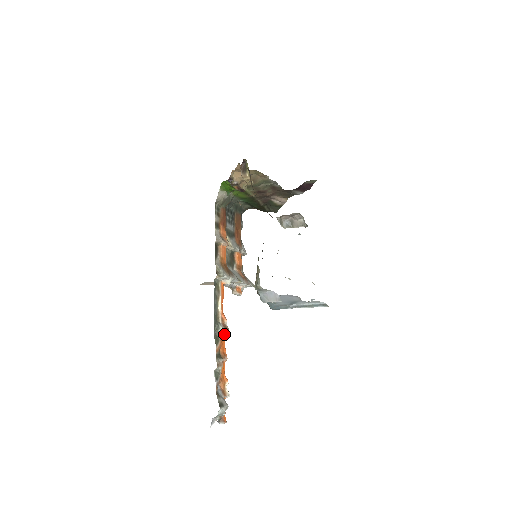
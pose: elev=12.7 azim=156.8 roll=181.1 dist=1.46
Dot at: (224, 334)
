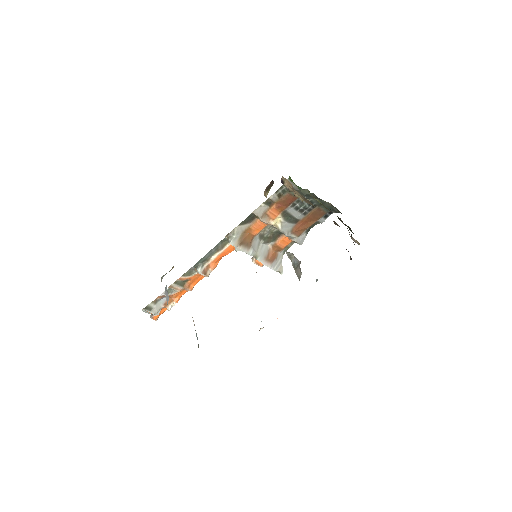
Dot at: (202, 275)
